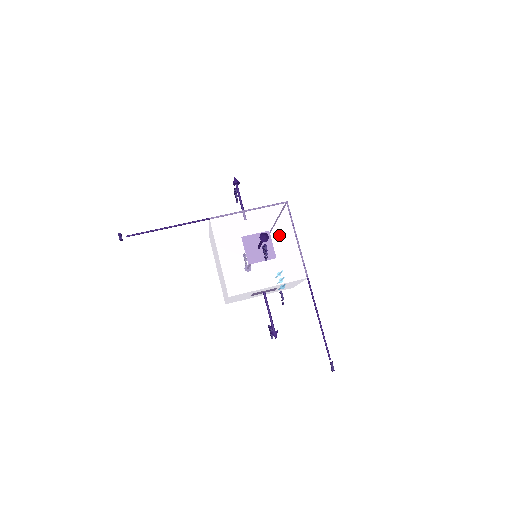
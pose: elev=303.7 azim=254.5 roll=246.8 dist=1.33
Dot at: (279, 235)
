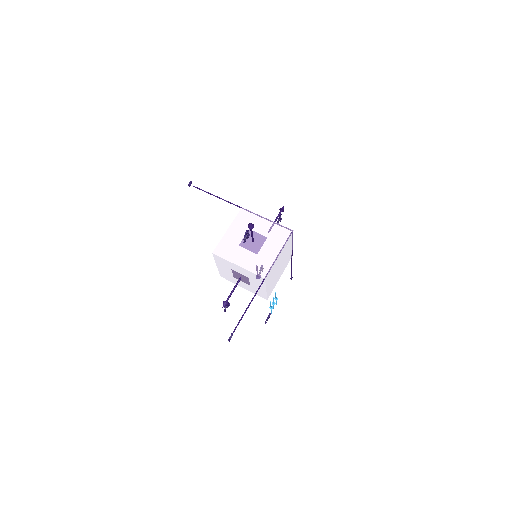
Dot at: (271, 244)
